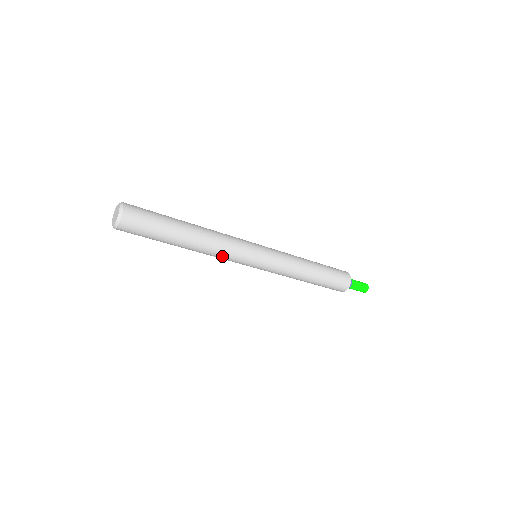
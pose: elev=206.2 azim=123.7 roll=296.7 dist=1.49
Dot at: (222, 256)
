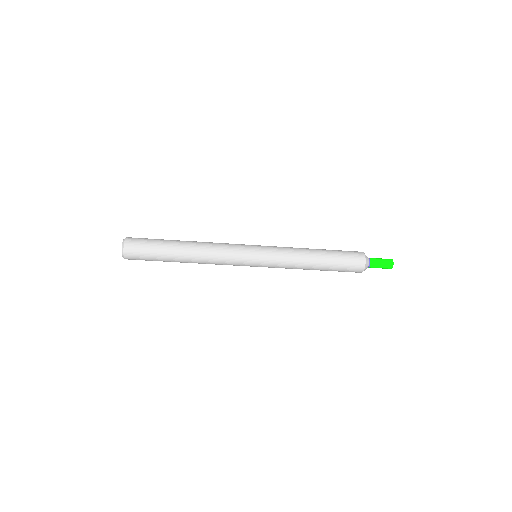
Dot at: (220, 254)
